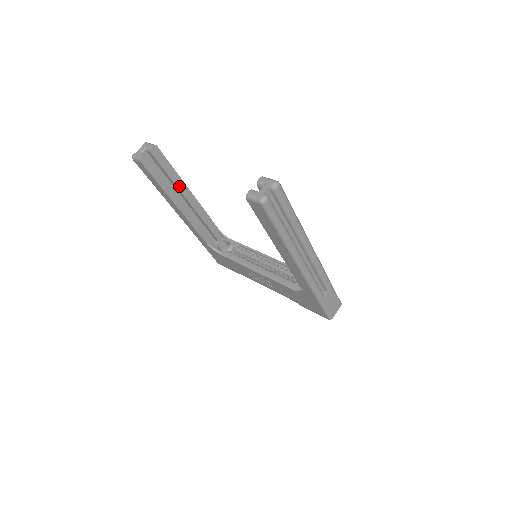
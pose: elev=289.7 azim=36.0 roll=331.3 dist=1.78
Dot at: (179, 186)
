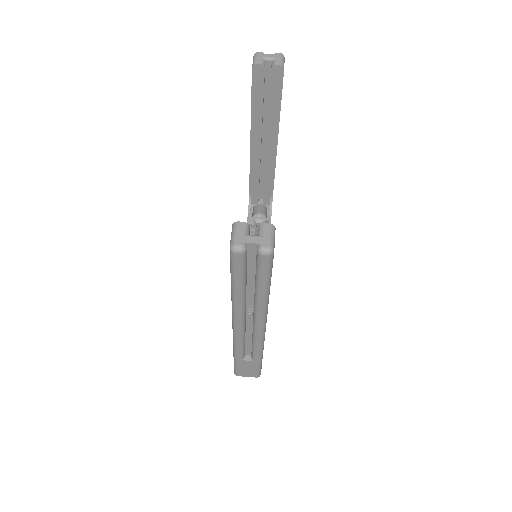
Dot at: (271, 126)
